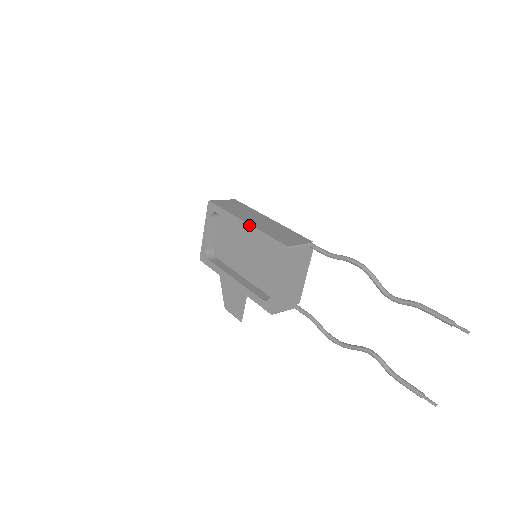
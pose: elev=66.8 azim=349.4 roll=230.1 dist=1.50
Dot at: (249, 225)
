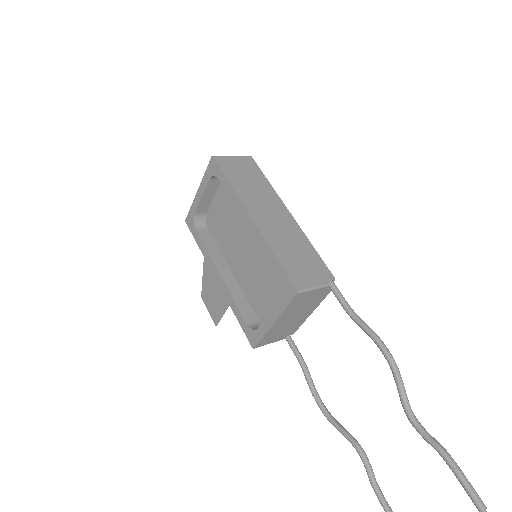
Dot at: (255, 227)
